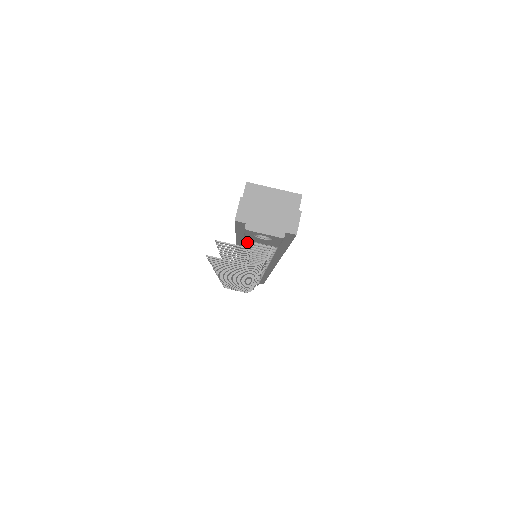
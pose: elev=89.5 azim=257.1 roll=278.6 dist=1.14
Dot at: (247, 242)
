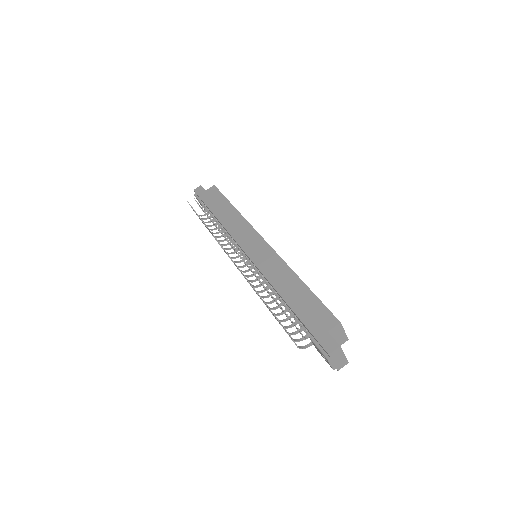
Dot at: (301, 324)
